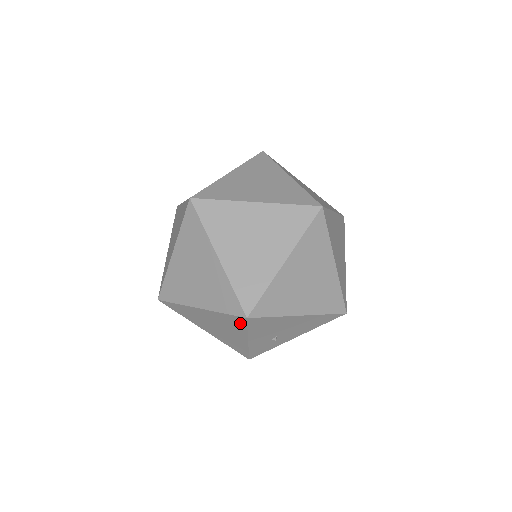
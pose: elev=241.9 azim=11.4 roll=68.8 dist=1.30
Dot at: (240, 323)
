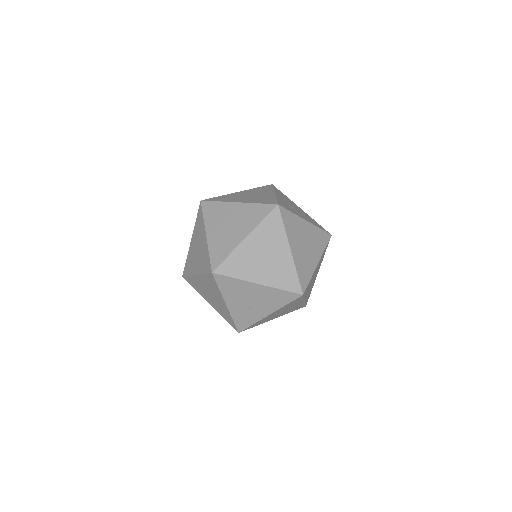
Dot at: (213, 281)
